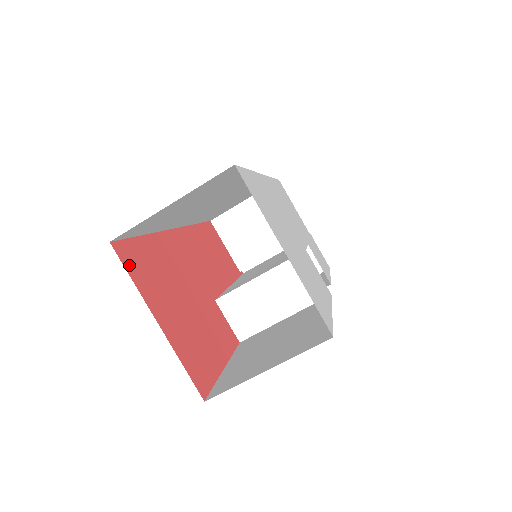
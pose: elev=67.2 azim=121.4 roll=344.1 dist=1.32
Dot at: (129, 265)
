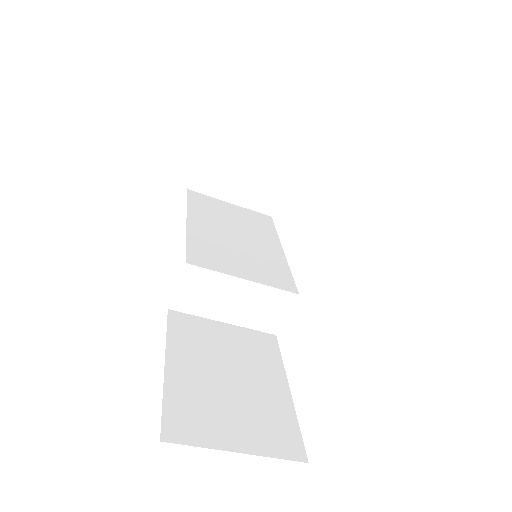
Dot at: occluded
